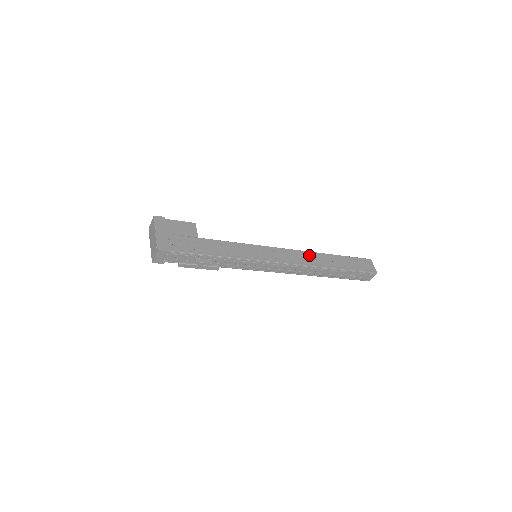
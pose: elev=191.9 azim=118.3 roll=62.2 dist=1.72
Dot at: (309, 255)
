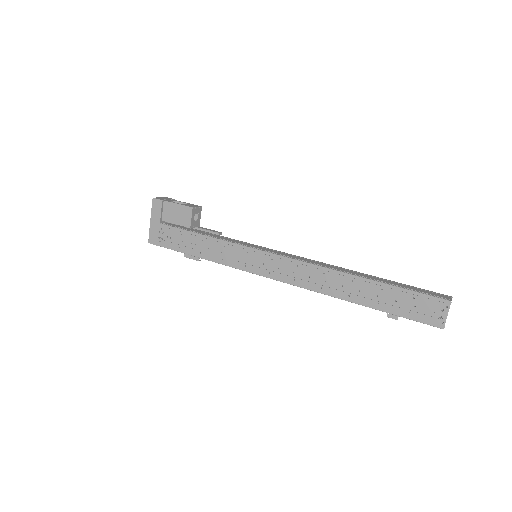
Dot at: (323, 275)
